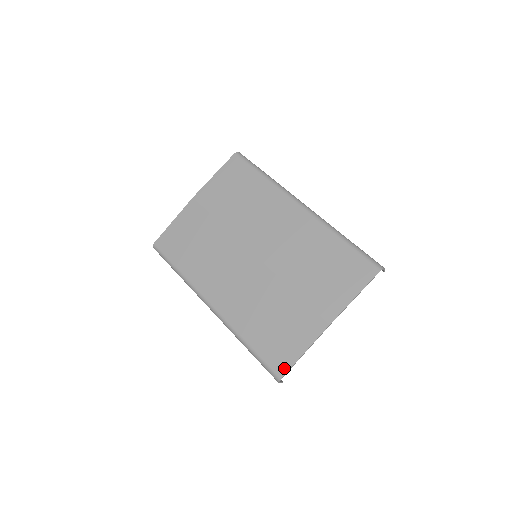
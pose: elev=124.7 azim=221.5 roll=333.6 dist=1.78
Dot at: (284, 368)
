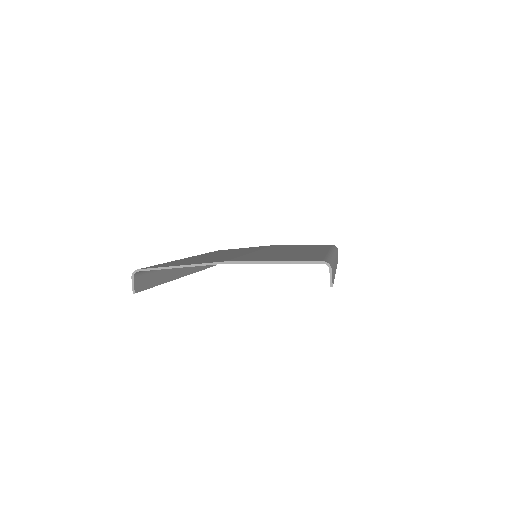
Dot at: (152, 267)
